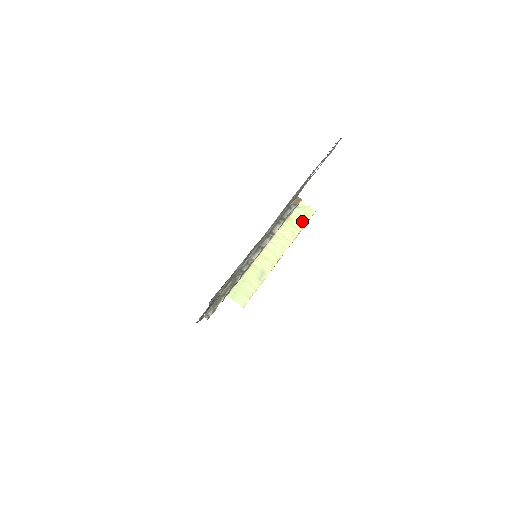
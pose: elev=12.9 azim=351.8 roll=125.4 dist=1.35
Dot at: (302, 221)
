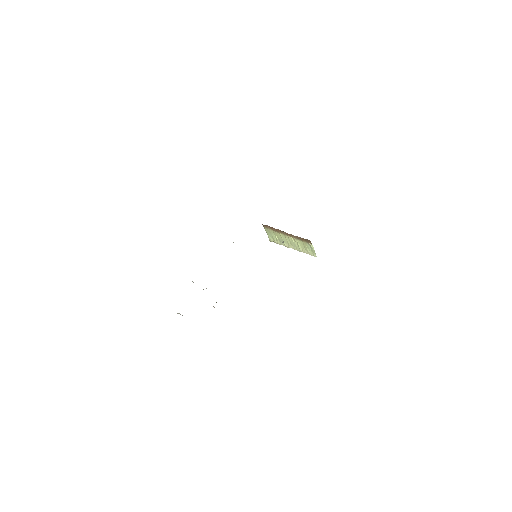
Dot at: (309, 251)
